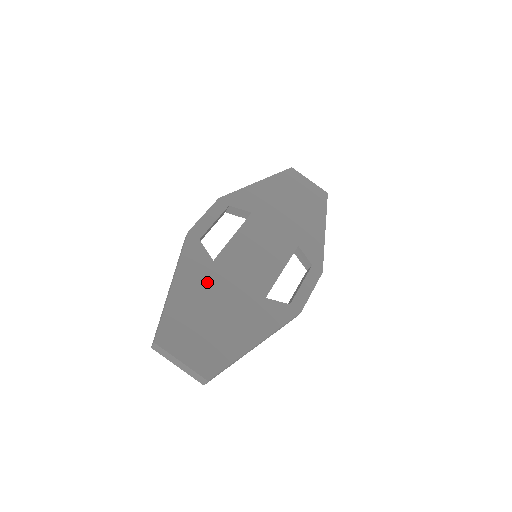
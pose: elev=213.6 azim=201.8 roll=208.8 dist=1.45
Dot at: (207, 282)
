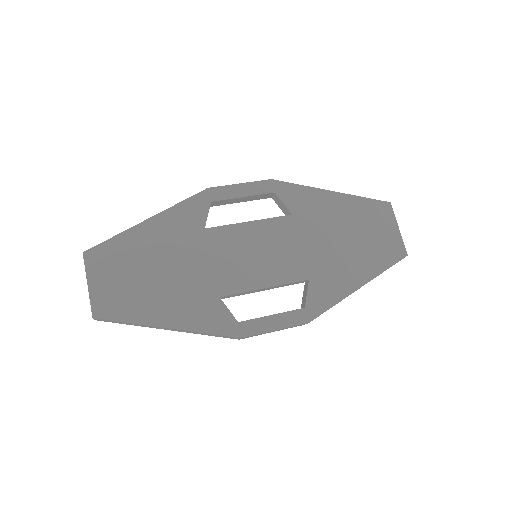
Dot at: (179, 241)
